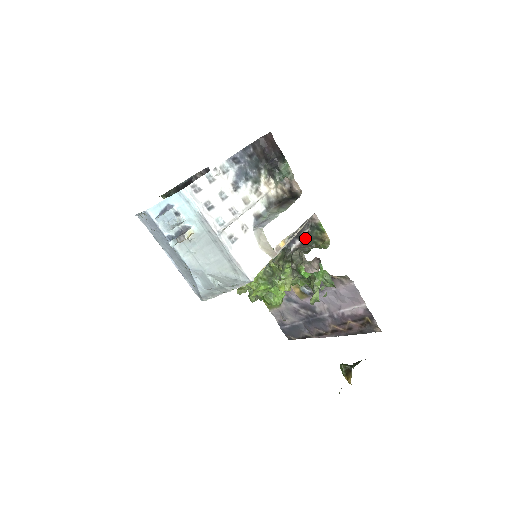
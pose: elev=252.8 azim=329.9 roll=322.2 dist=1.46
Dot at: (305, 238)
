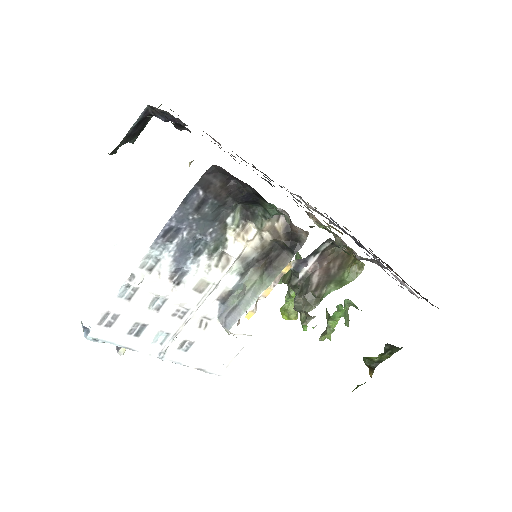
Dot at: (328, 246)
